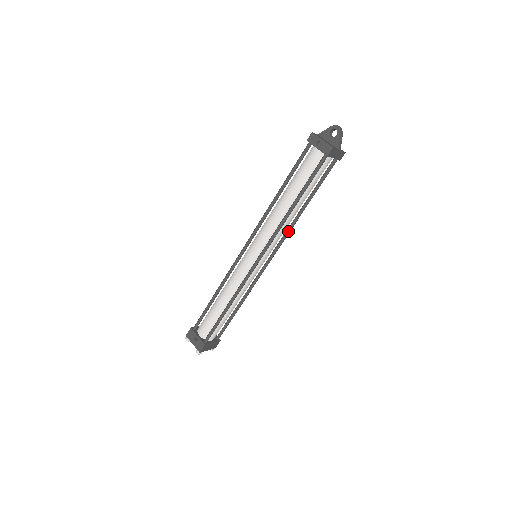
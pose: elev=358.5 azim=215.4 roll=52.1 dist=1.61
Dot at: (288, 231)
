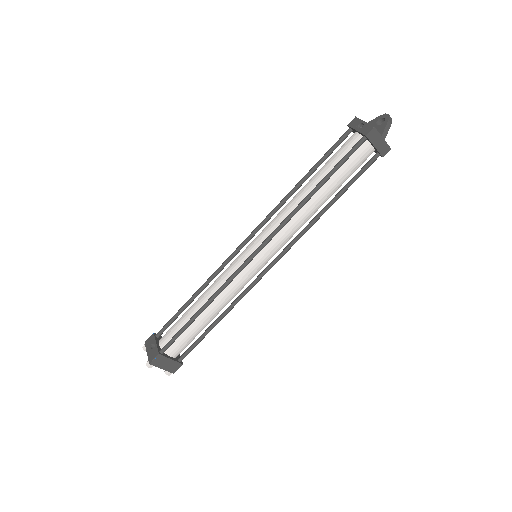
Dot at: (302, 232)
